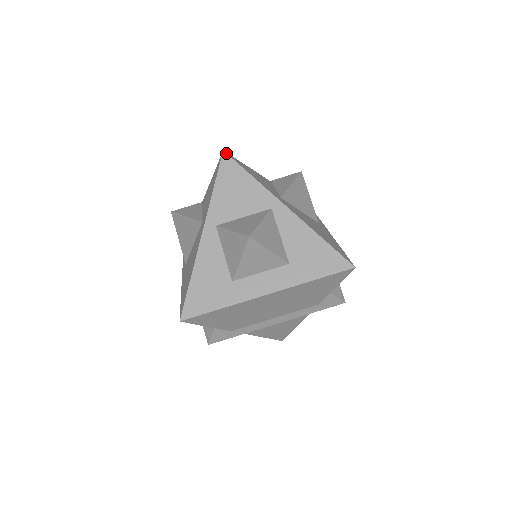
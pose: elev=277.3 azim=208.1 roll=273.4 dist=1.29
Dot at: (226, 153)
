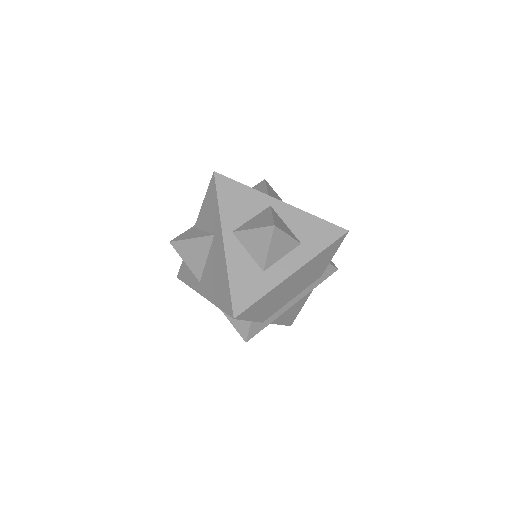
Dot at: (217, 173)
